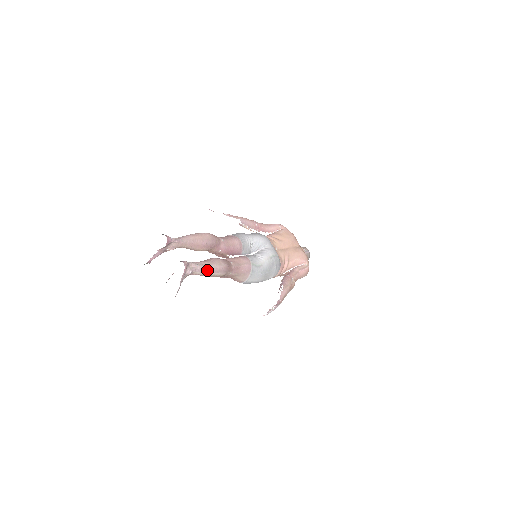
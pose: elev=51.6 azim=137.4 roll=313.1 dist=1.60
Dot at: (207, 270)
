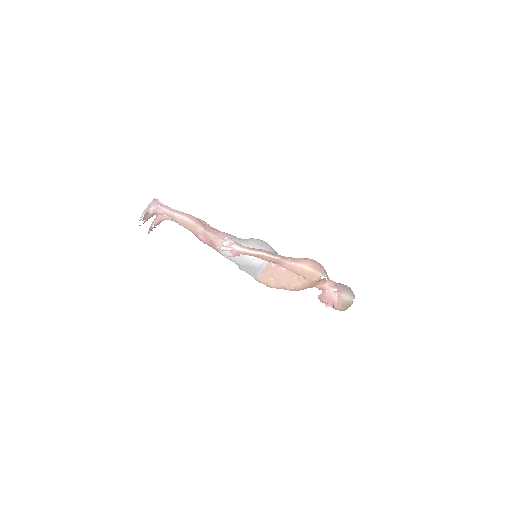
Dot at: (175, 211)
